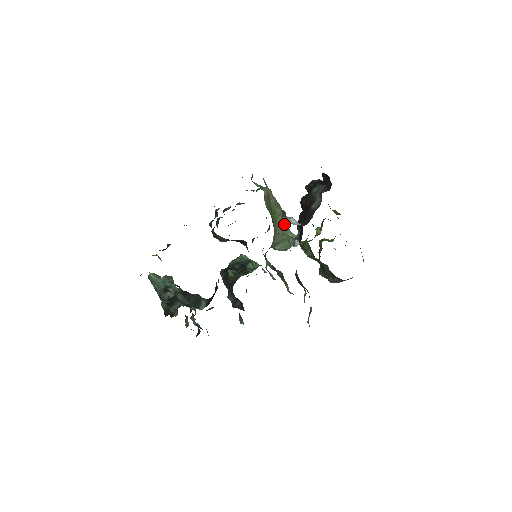
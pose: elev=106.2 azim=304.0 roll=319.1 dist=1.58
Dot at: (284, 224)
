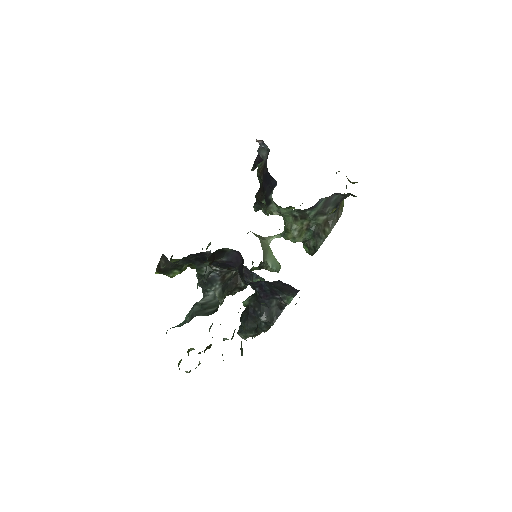
Dot at: occluded
